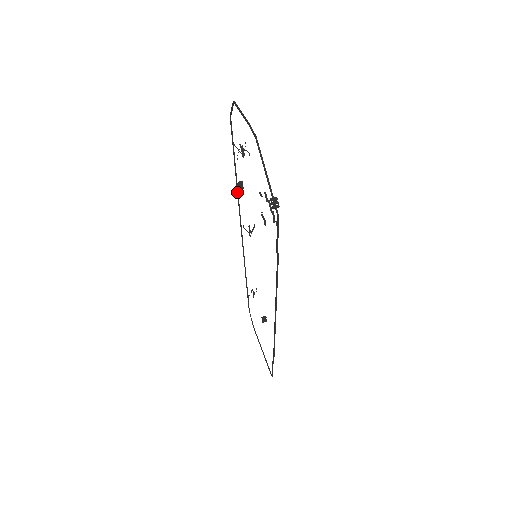
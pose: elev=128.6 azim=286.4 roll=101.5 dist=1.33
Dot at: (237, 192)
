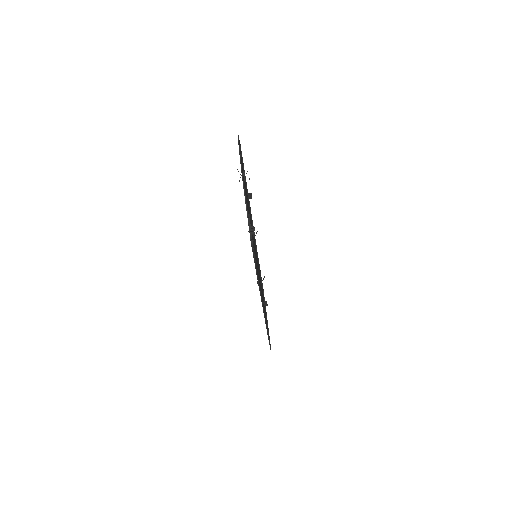
Dot at: (248, 200)
